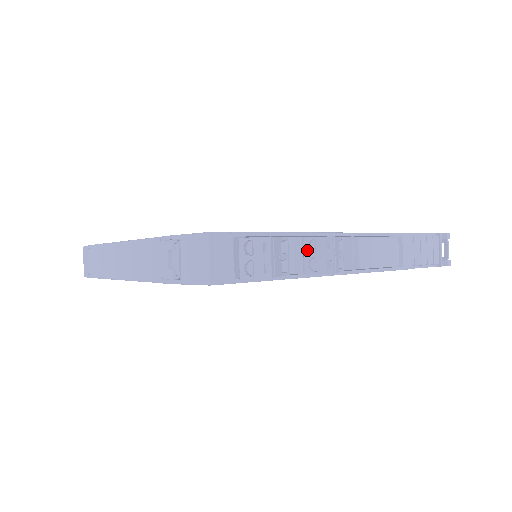
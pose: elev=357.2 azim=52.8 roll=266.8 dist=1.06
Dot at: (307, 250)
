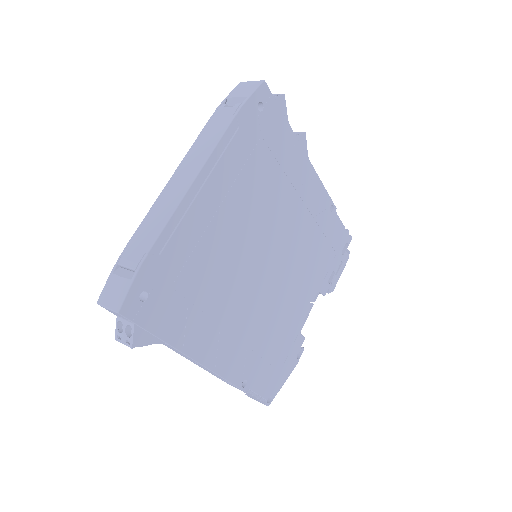
Dot at: occluded
